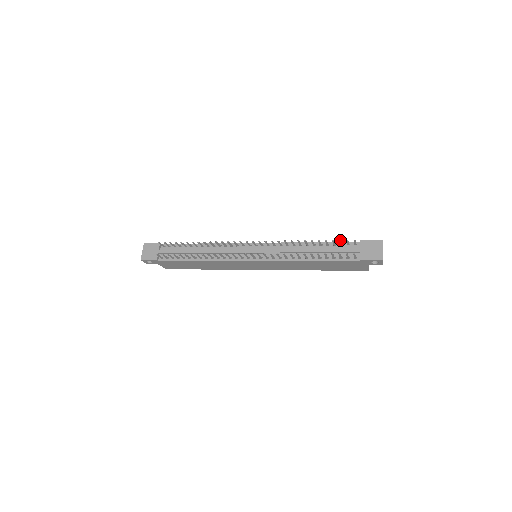
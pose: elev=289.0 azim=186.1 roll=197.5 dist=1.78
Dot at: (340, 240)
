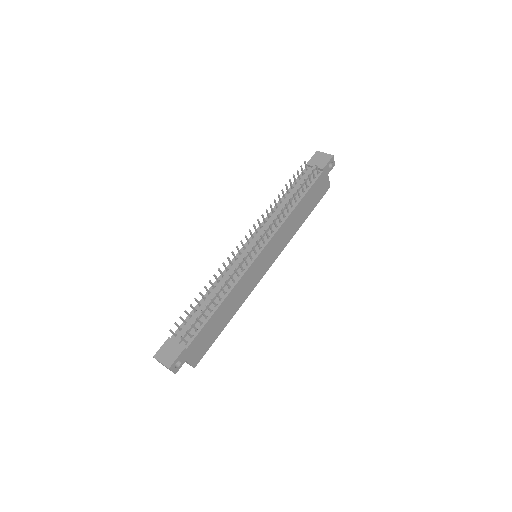
Dot at: (297, 170)
